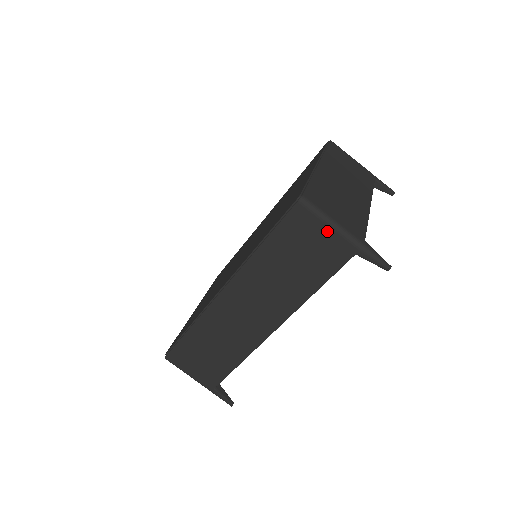
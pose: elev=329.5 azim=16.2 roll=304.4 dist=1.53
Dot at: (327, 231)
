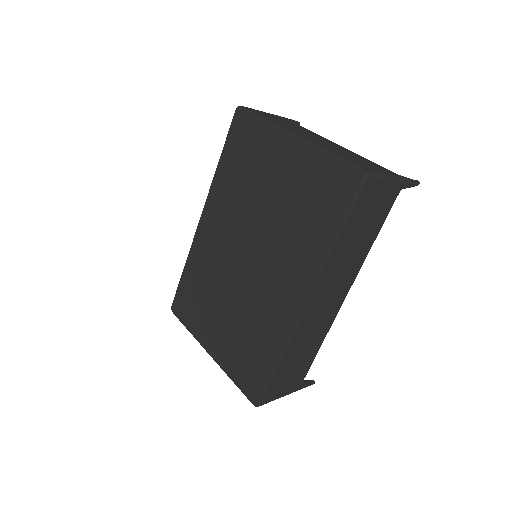
Dot at: (385, 187)
